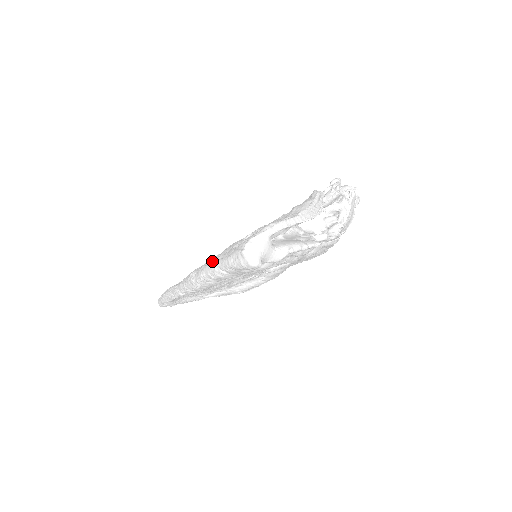
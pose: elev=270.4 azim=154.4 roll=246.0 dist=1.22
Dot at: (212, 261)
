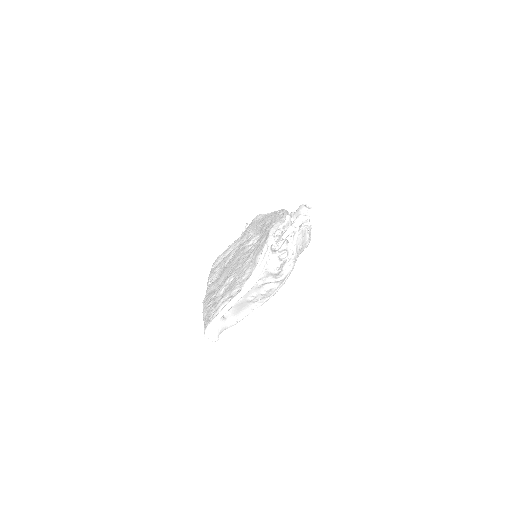
Dot at: (203, 313)
